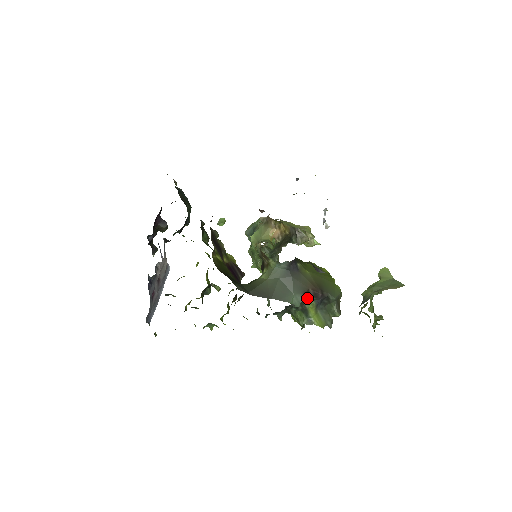
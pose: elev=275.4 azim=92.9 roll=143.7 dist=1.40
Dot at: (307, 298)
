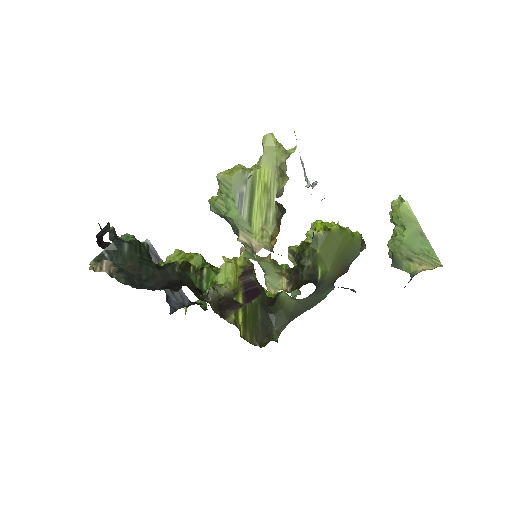
Dot at: occluded
